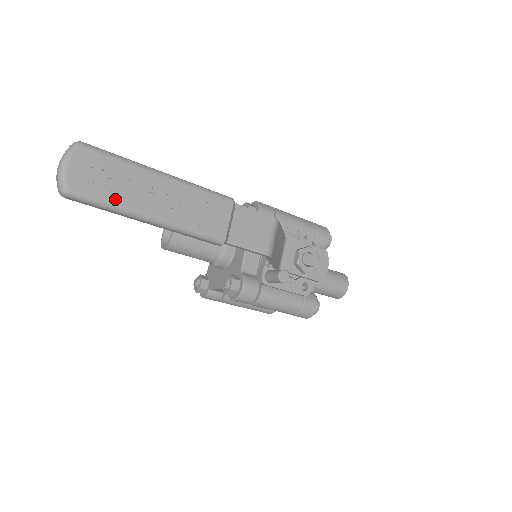
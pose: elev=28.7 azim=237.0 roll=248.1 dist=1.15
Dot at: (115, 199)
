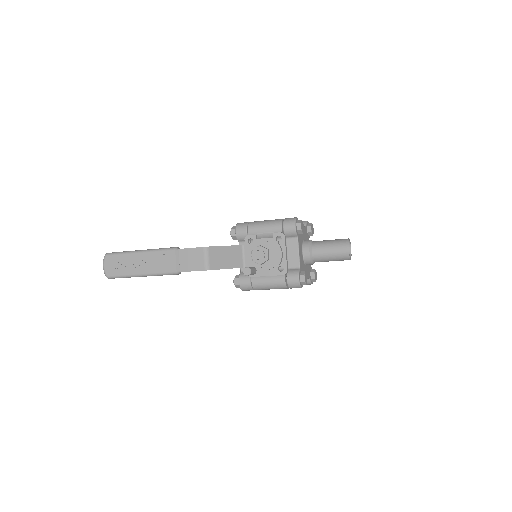
Dot at: (124, 273)
